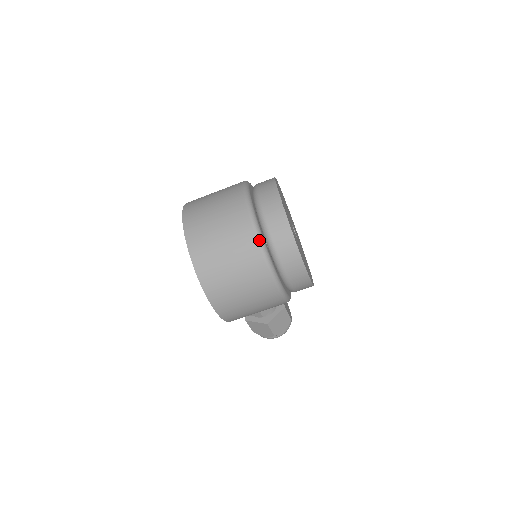
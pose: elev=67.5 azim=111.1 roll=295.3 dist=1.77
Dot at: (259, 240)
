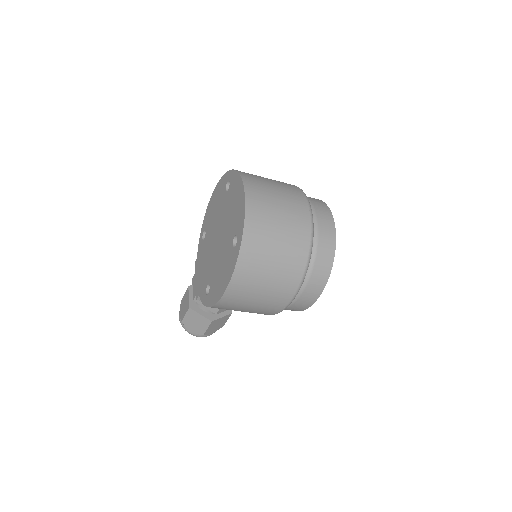
Dot at: (310, 252)
